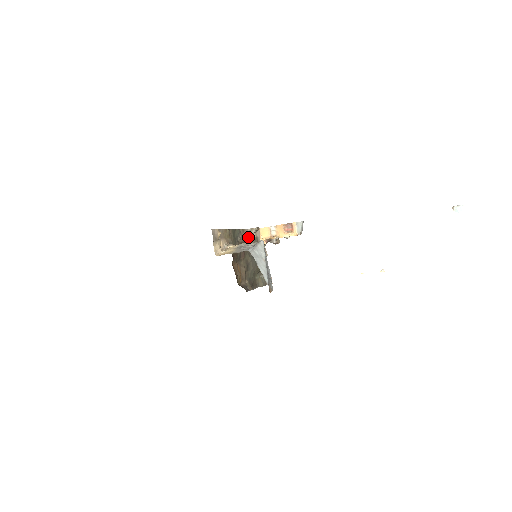
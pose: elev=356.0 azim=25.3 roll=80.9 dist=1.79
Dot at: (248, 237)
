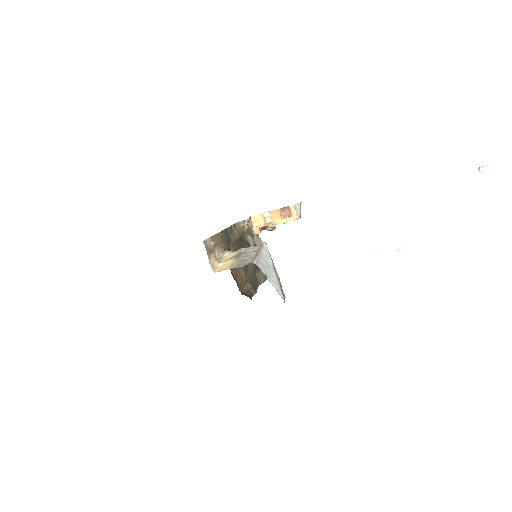
Dot at: (240, 231)
